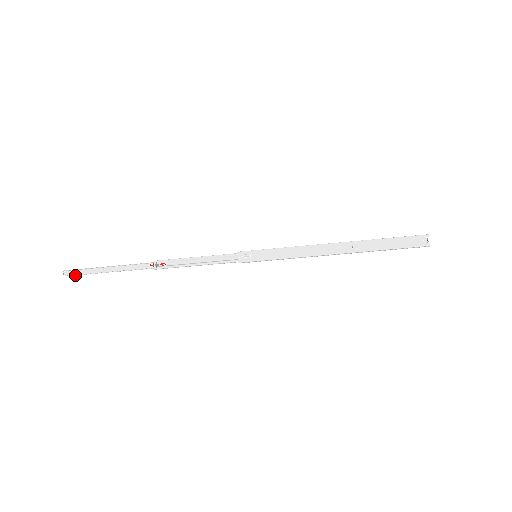
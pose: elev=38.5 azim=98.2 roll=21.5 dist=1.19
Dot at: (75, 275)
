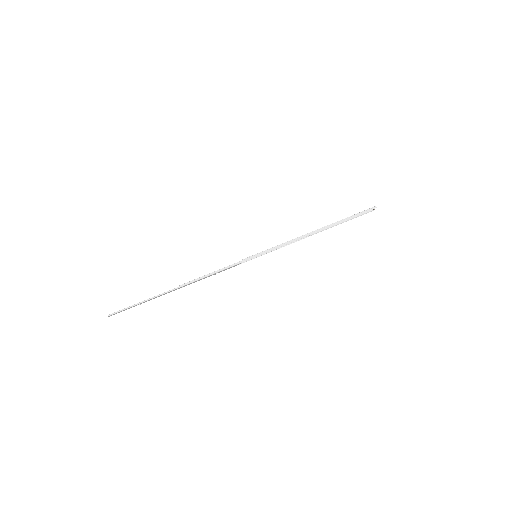
Dot at: (117, 312)
